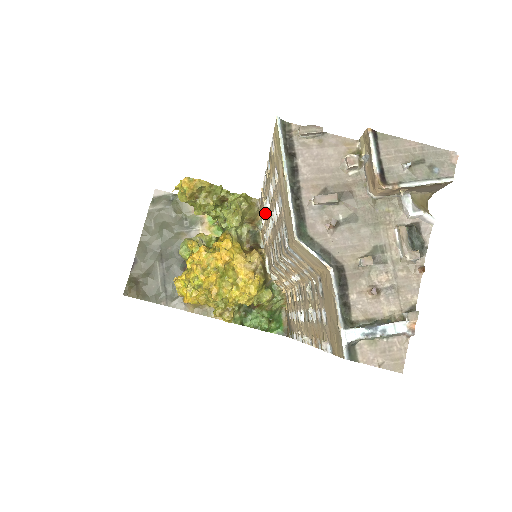
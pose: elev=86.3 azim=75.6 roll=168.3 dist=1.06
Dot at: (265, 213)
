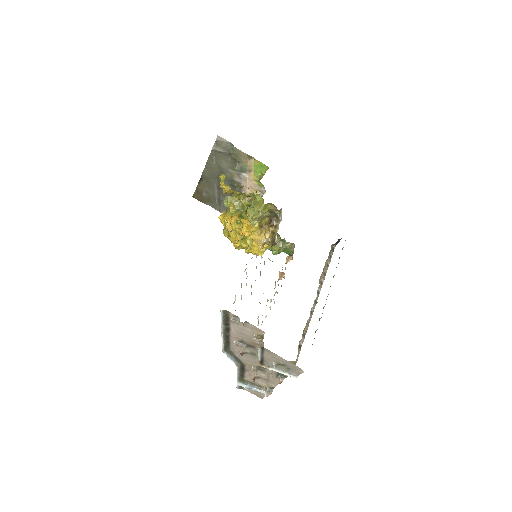
Dot at: (266, 238)
